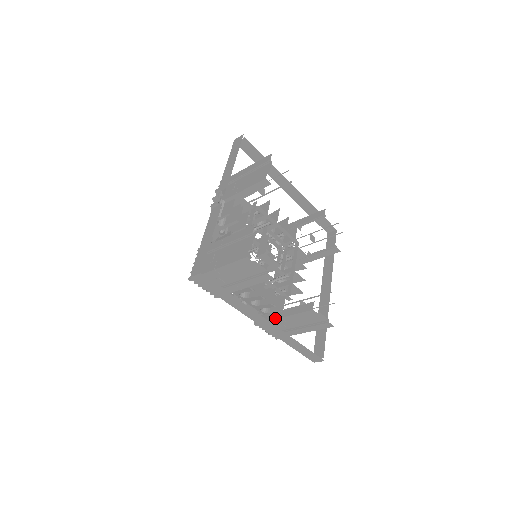
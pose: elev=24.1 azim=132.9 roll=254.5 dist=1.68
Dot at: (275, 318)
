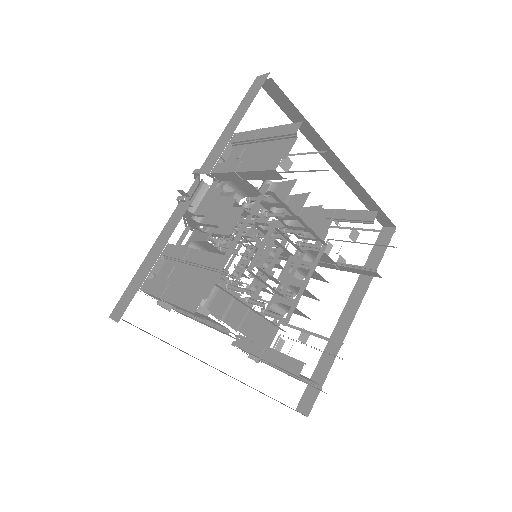
Dot at: (254, 354)
